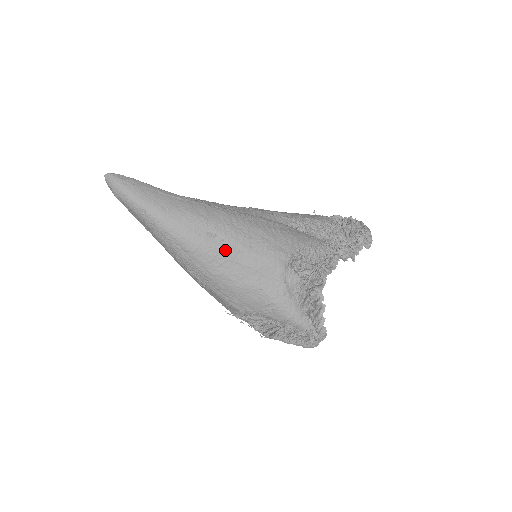
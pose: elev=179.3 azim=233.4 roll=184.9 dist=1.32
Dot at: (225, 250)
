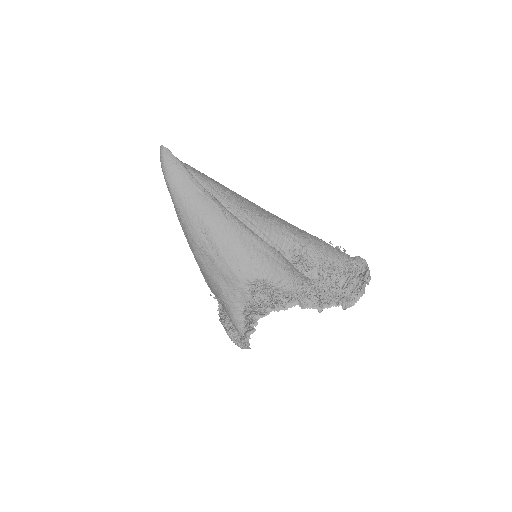
Dot at: (208, 247)
